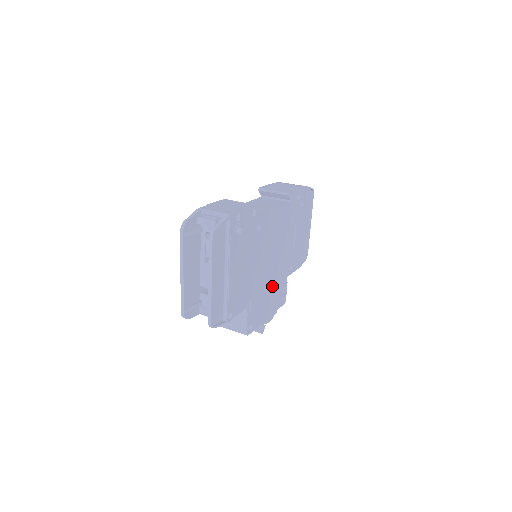
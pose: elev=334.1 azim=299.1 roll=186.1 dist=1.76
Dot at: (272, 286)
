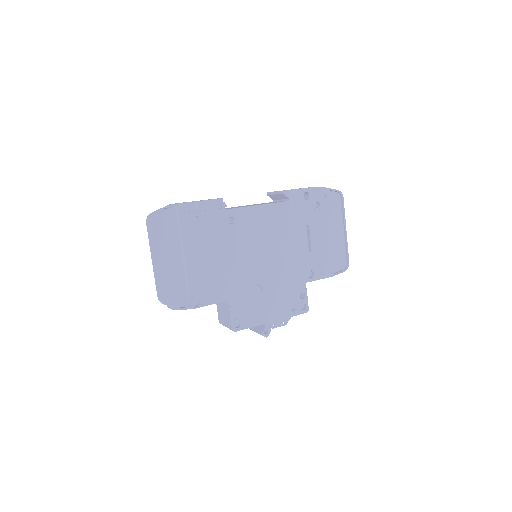
Dot at: (274, 287)
